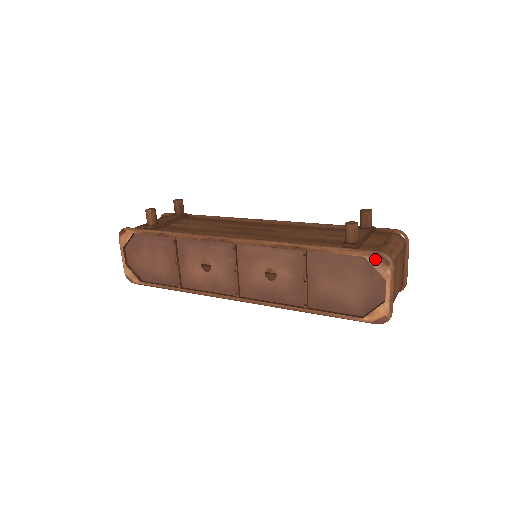
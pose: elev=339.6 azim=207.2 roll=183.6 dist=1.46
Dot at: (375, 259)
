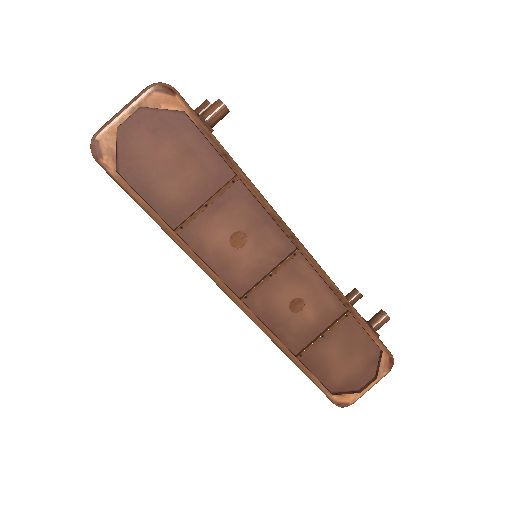
Dot at: (387, 359)
